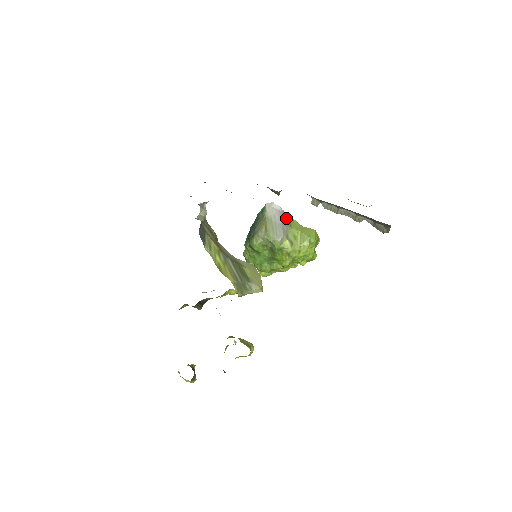
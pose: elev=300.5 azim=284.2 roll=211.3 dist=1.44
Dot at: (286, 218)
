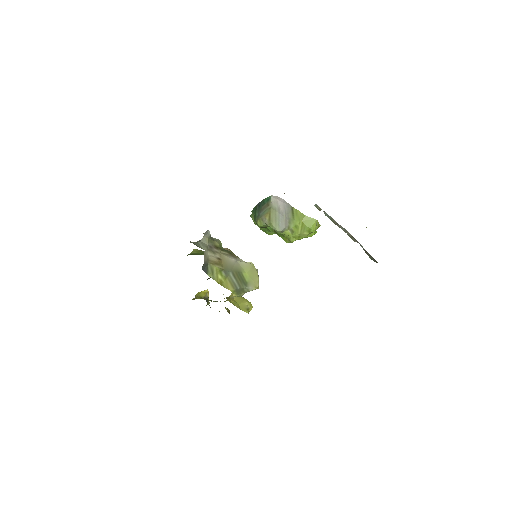
Dot at: (290, 210)
